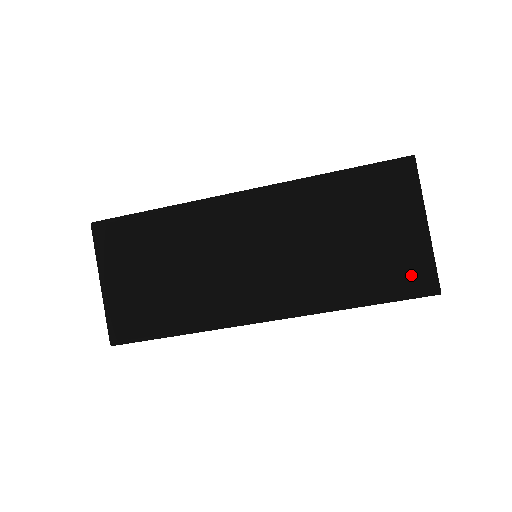
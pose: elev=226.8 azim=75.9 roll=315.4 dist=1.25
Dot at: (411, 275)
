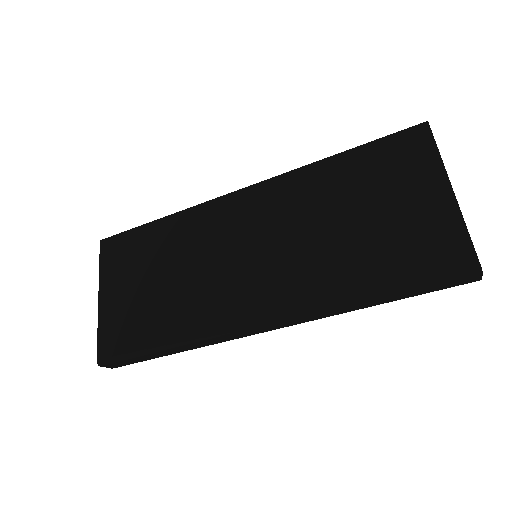
Dot at: (437, 250)
